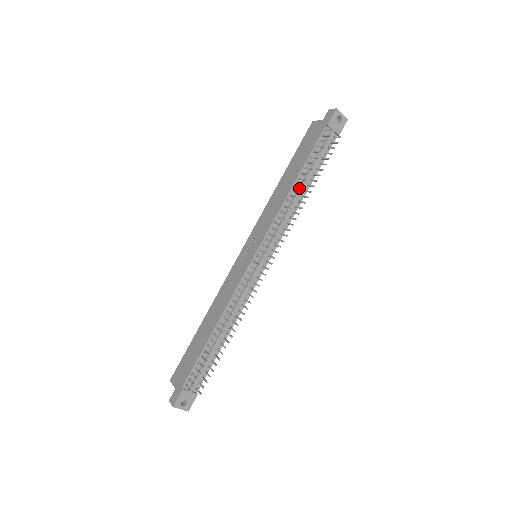
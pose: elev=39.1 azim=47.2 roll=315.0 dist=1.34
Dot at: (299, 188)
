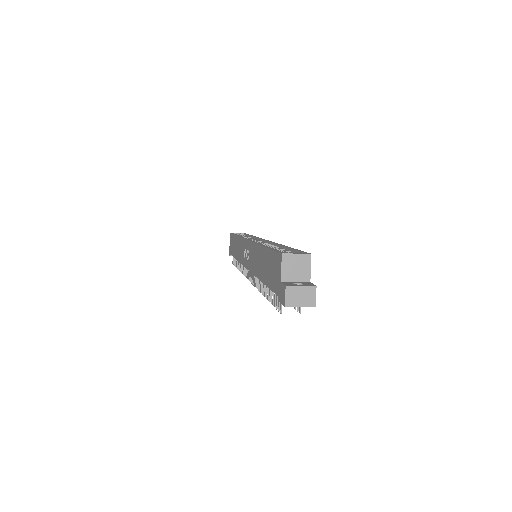
Dot at: occluded
